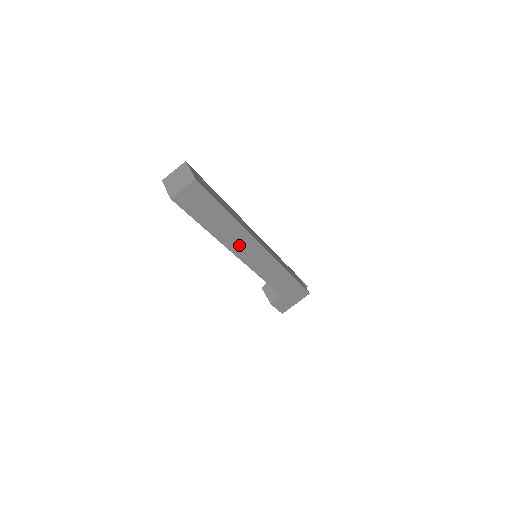
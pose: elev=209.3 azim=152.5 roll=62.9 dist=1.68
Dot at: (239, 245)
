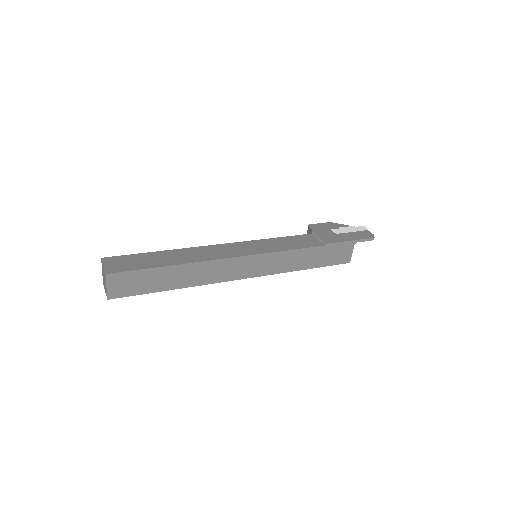
Dot at: occluded
